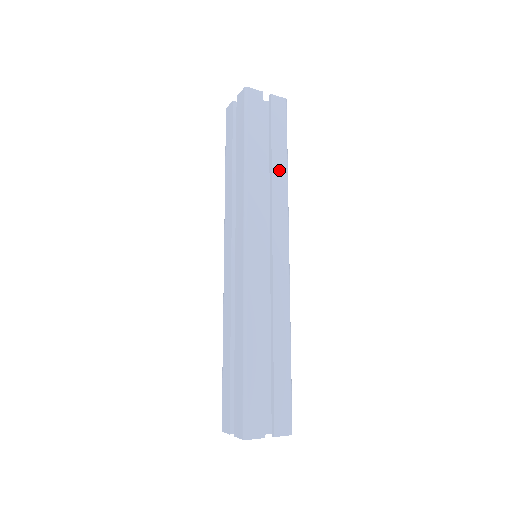
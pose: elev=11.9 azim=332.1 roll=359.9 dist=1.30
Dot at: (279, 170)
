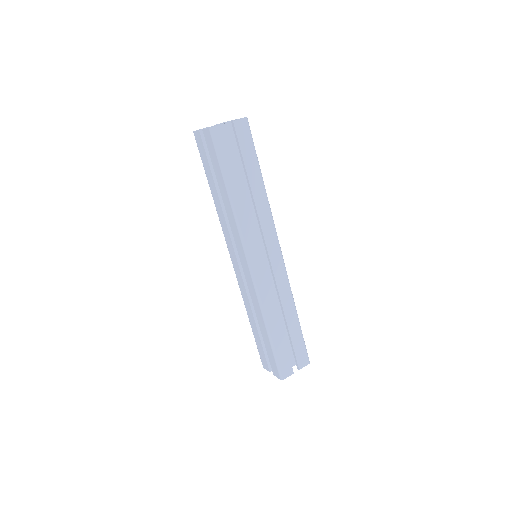
Dot at: (258, 190)
